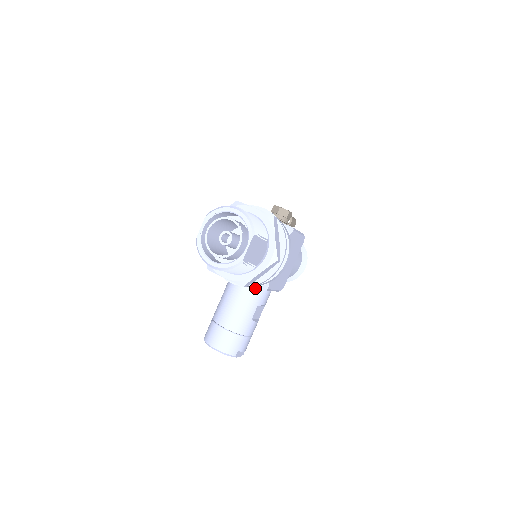
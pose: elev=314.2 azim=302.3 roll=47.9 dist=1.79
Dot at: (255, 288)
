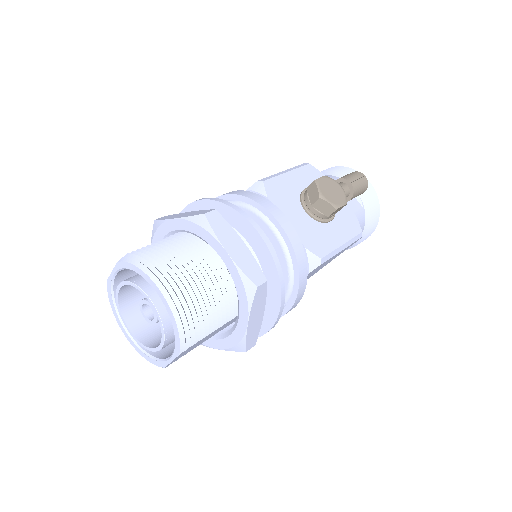
Dot at: occluded
